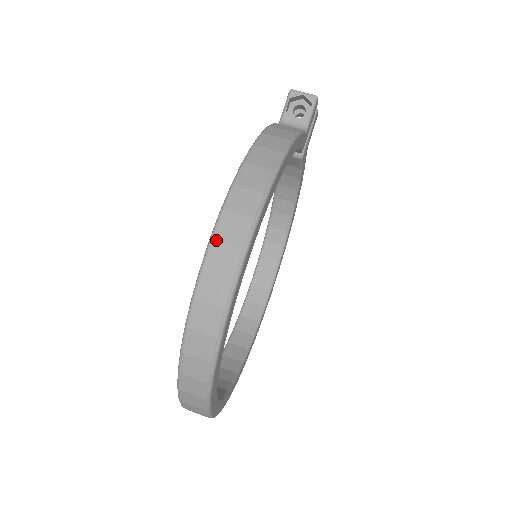
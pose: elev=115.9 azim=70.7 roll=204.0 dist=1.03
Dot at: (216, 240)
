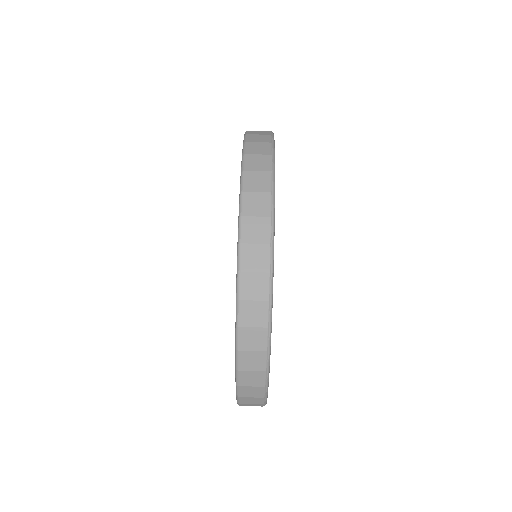
Dot at: (248, 154)
